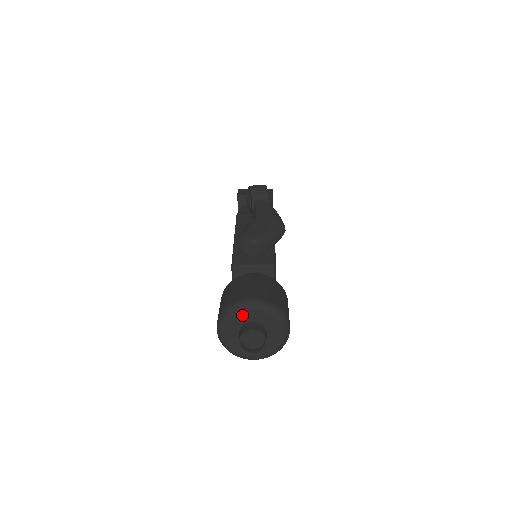
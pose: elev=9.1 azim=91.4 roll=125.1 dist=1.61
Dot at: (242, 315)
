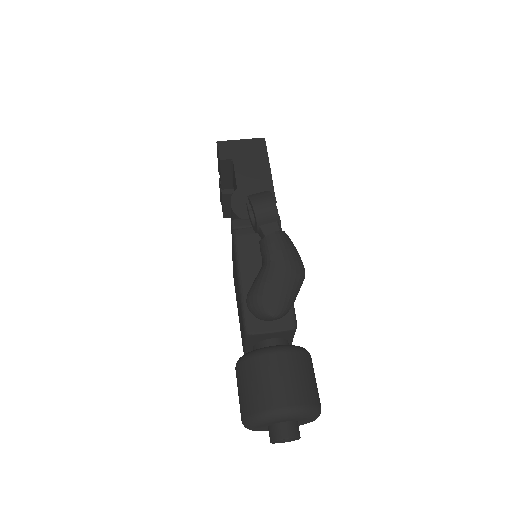
Dot at: (273, 422)
